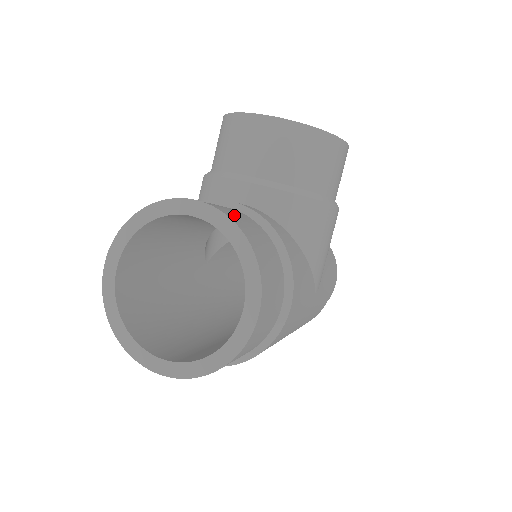
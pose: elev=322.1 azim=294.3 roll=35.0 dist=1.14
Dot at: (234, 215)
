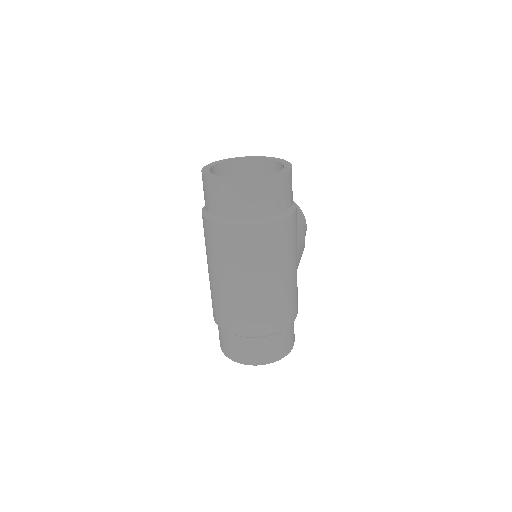
Dot at: occluded
